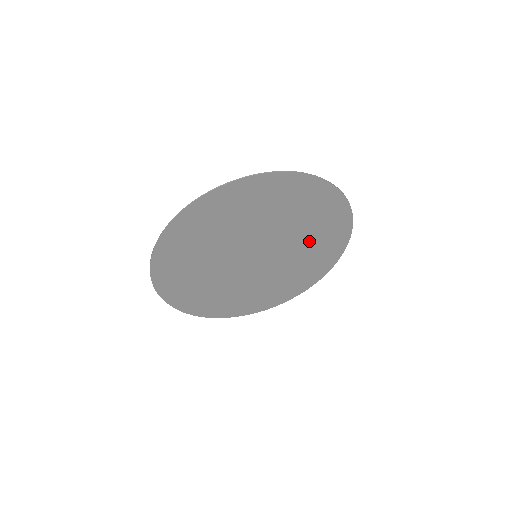
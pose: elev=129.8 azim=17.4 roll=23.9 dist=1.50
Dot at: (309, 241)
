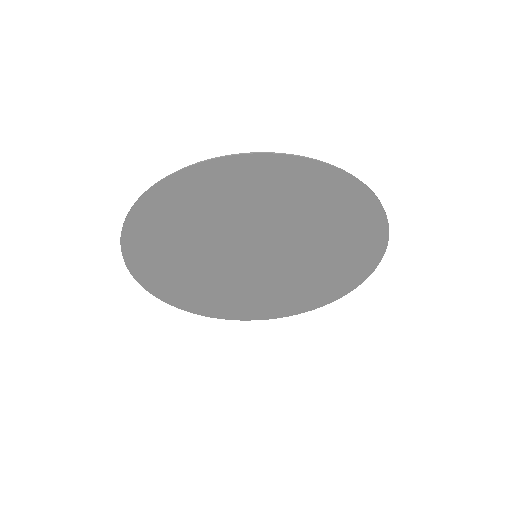
Dot at: (315, 272)
